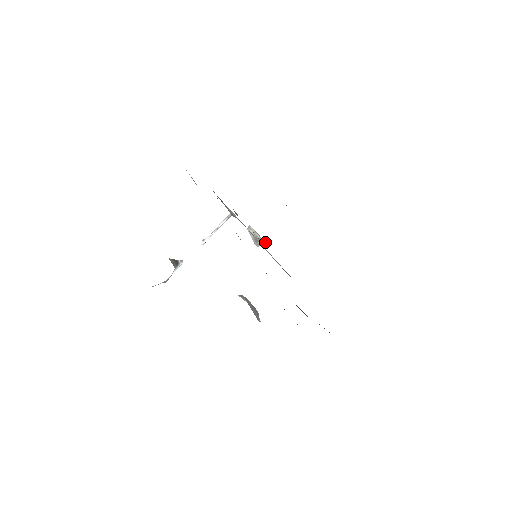
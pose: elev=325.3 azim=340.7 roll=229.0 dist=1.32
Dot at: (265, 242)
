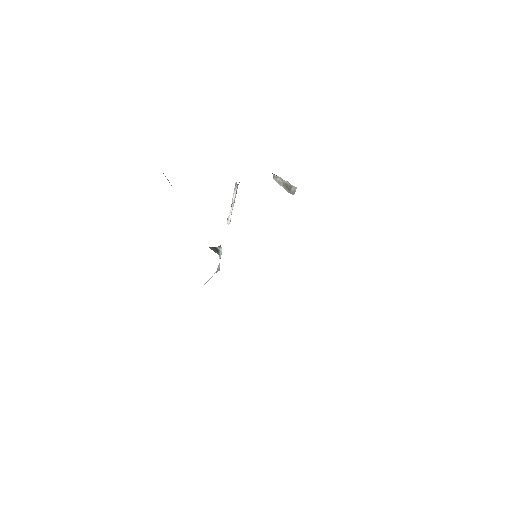
Dot at: occluded
